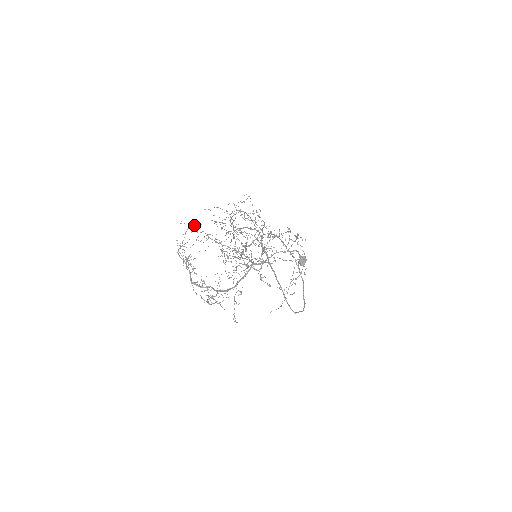
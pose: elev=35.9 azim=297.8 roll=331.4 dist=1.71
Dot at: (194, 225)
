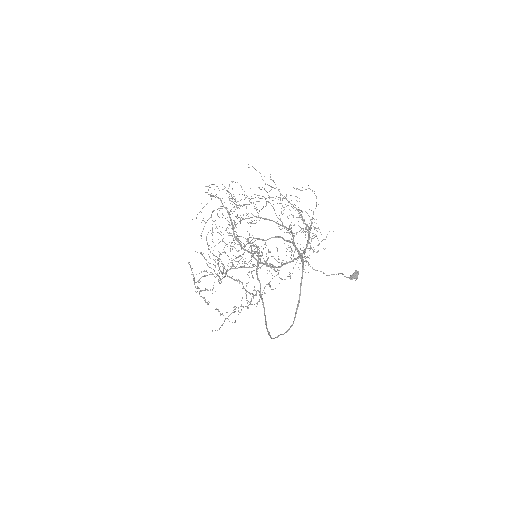
Dot at: occluded
